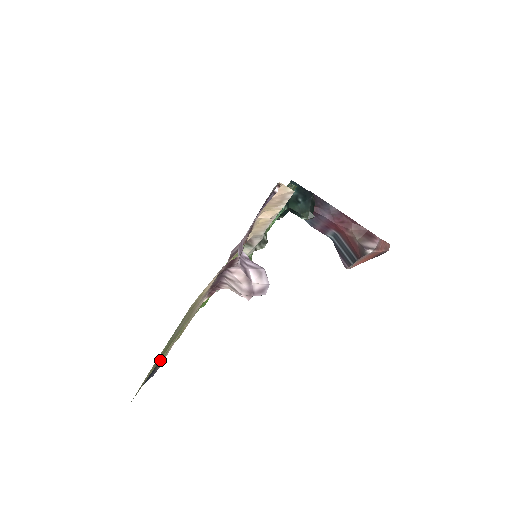
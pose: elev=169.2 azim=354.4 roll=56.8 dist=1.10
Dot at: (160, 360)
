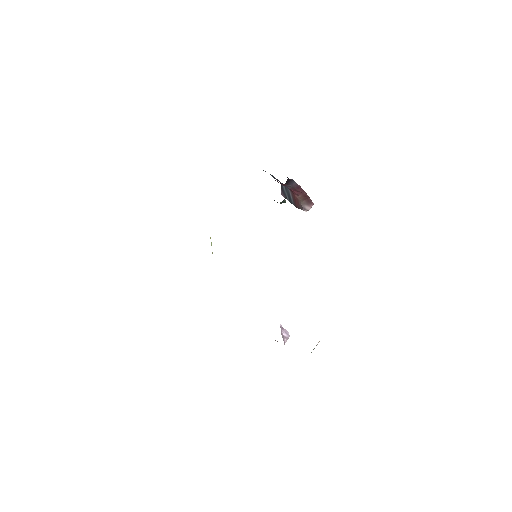
Dot at: occluded
